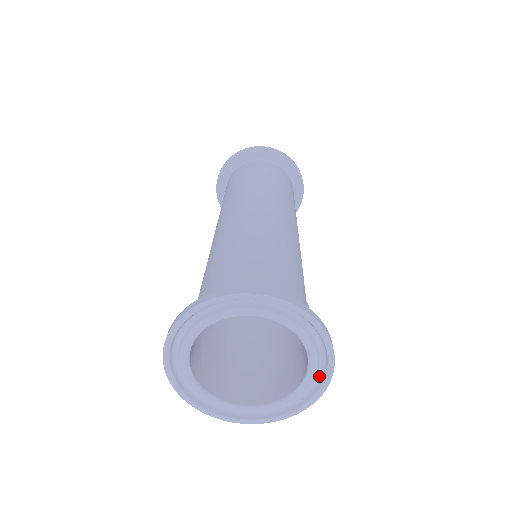
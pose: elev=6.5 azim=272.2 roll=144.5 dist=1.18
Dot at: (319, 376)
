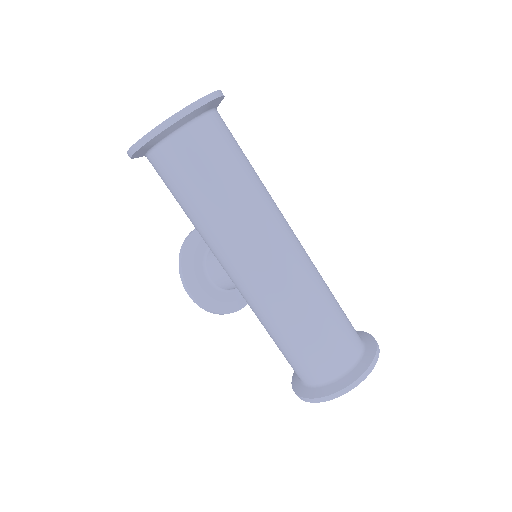
Dot at: occluded
